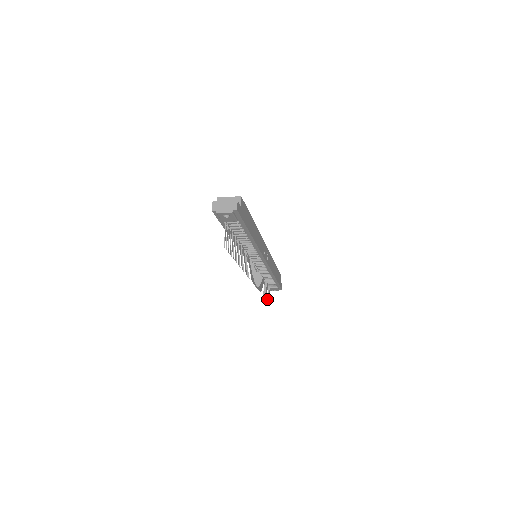
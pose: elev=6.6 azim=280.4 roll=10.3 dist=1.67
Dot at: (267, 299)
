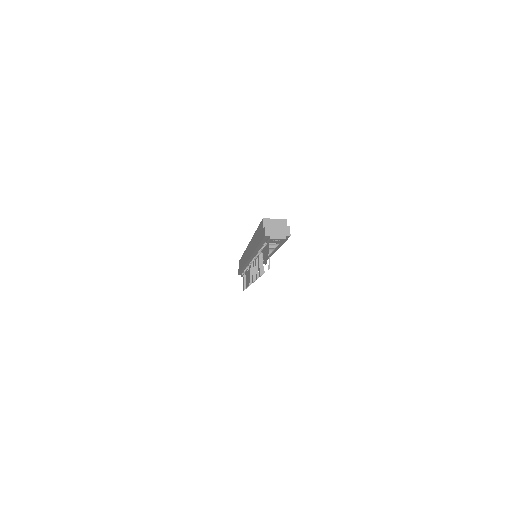
Dot at: (244, 287)
